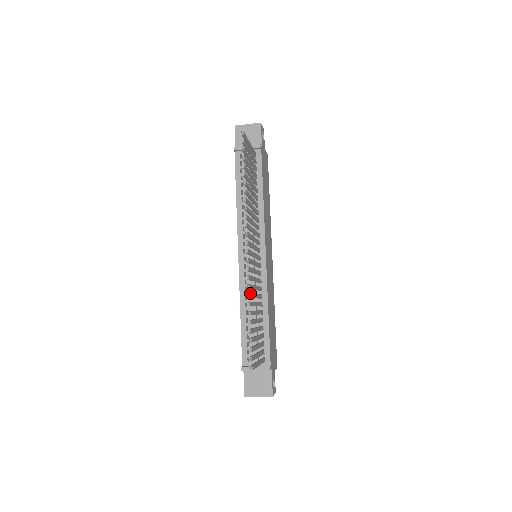
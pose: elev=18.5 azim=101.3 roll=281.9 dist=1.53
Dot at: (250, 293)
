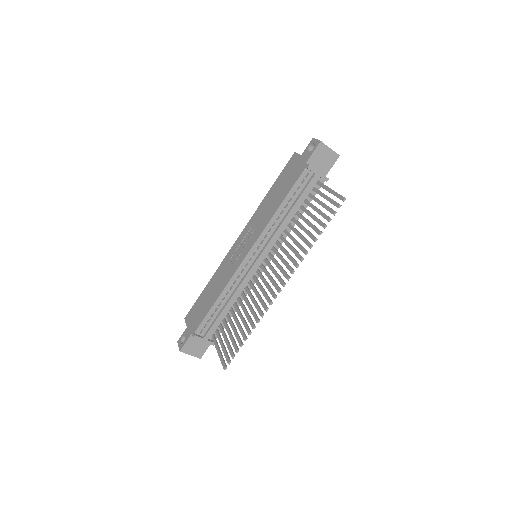
Dot at: (259, 319)
